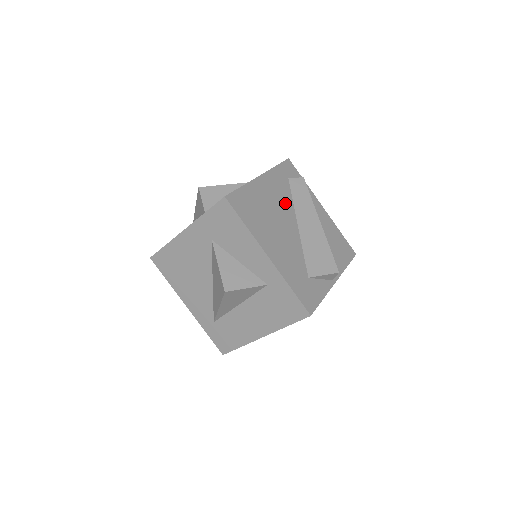
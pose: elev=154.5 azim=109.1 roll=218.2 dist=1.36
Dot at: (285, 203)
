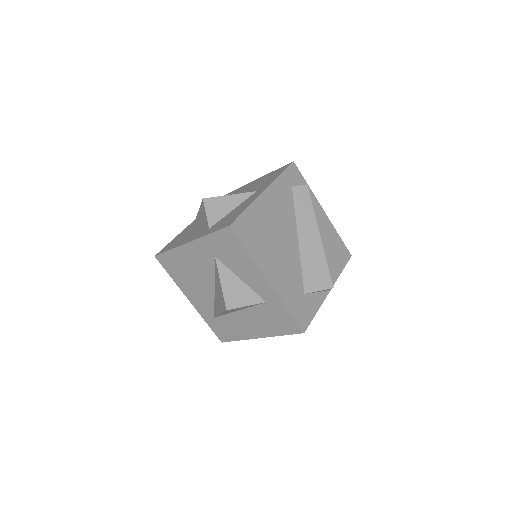
Dot at: (287, 216)
